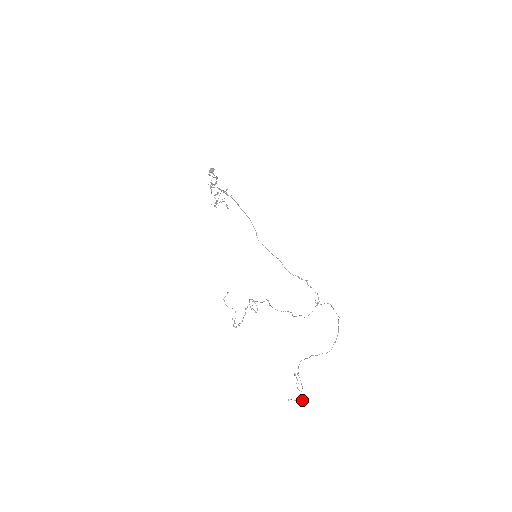
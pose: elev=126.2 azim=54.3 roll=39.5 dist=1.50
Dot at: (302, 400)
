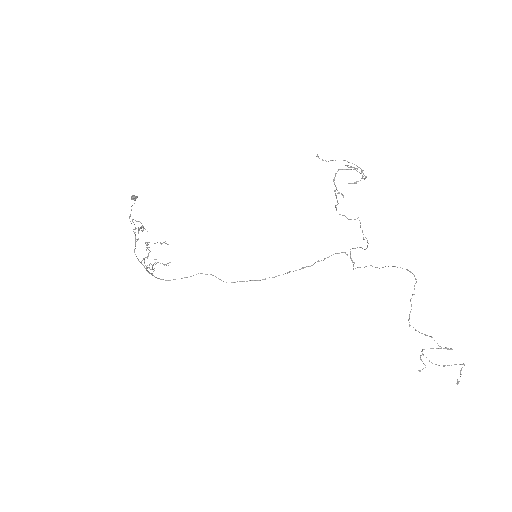
Dot at: (464, 365)
